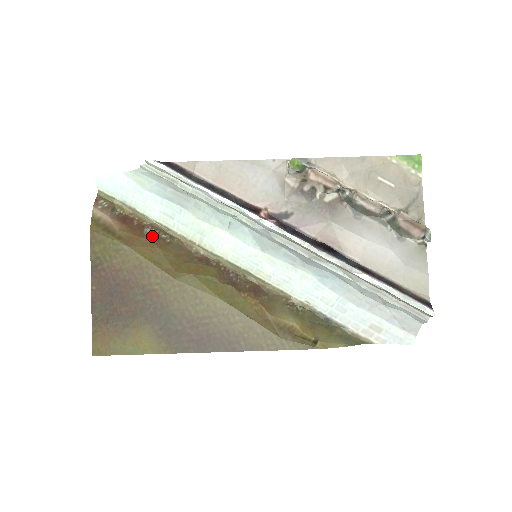
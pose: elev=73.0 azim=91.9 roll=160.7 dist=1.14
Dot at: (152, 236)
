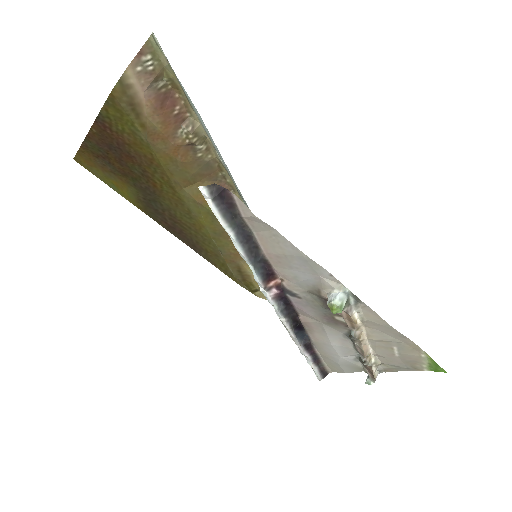
Dot at: (184, 143)
